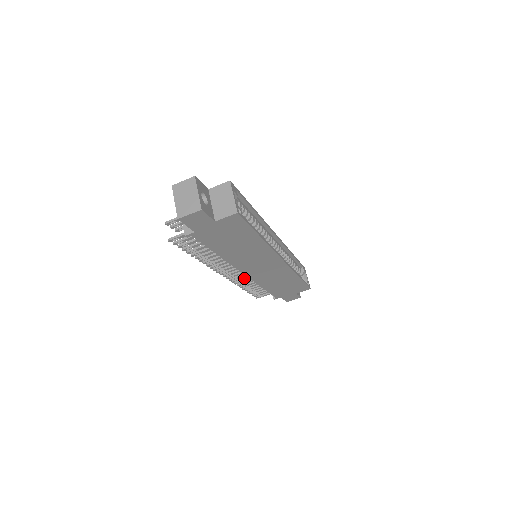
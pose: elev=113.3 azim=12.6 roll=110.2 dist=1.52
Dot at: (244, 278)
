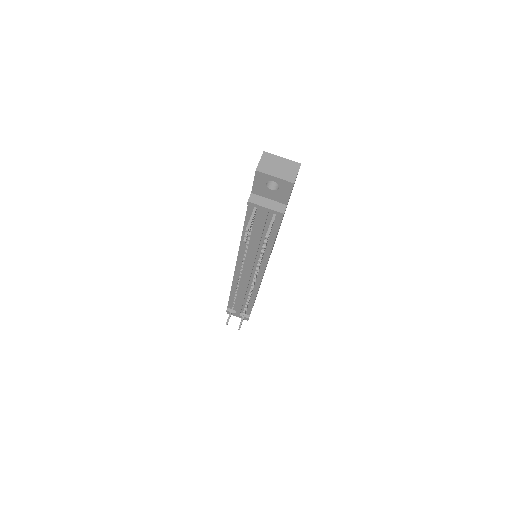
Dot at: occluded
